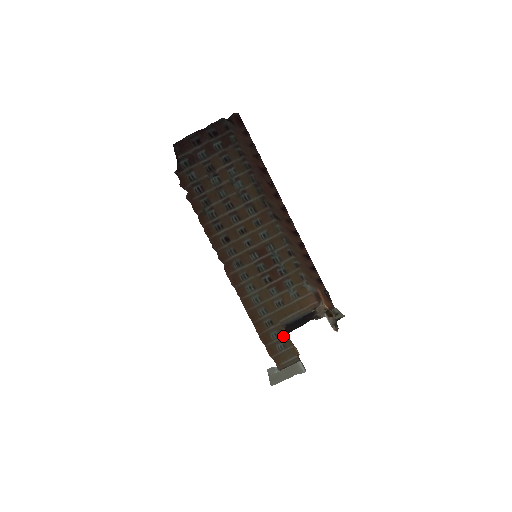
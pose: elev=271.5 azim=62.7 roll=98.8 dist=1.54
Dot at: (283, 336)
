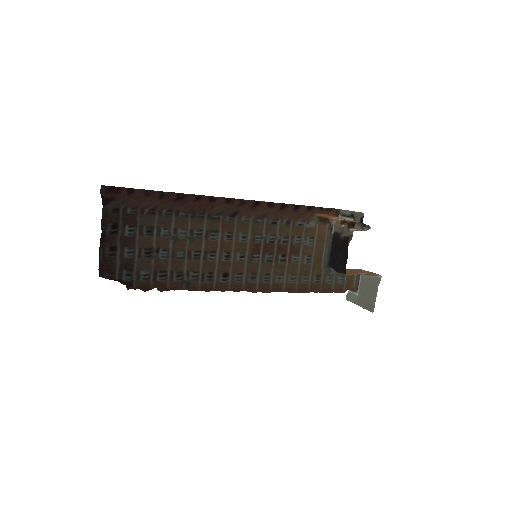
Dot at: (334, 272)
